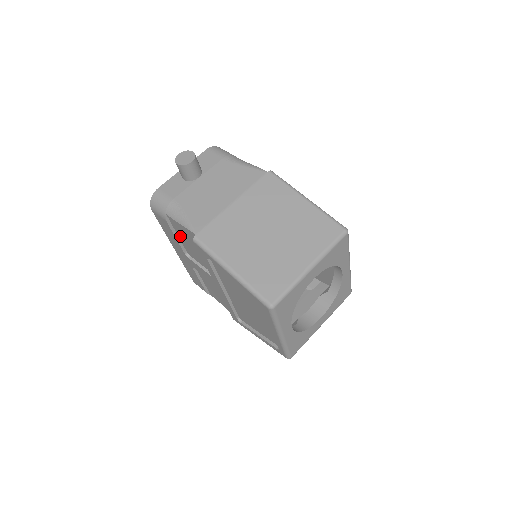
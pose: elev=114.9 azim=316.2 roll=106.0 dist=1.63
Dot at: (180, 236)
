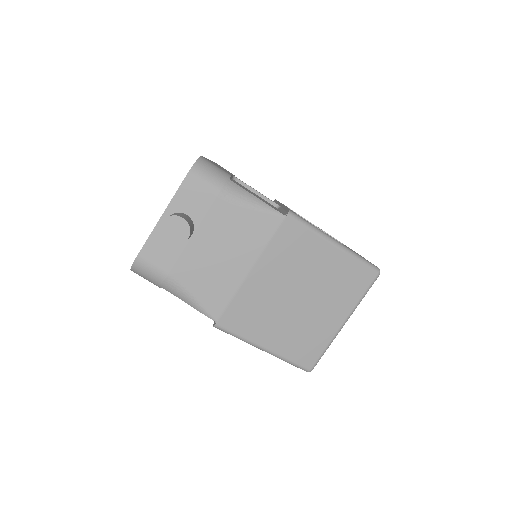
Dot at: occluded
